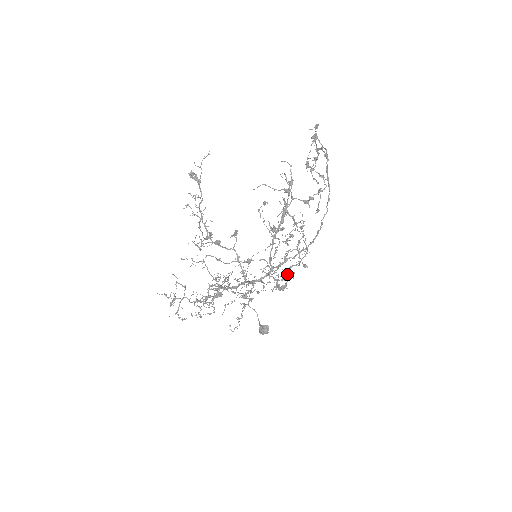
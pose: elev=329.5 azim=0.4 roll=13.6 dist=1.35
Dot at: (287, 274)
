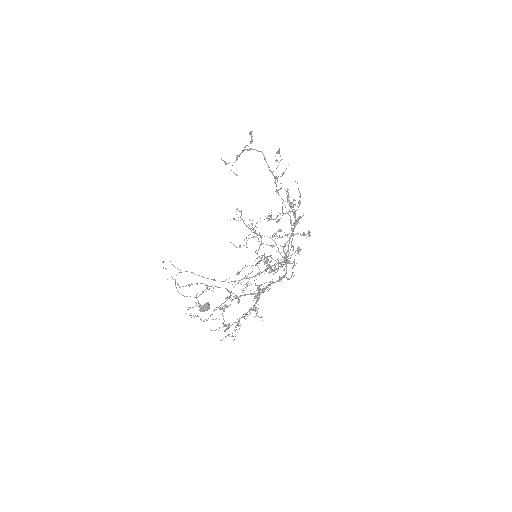
Dot at: occluded
